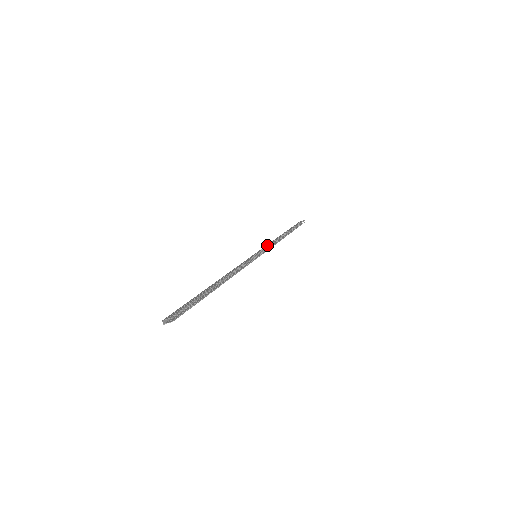
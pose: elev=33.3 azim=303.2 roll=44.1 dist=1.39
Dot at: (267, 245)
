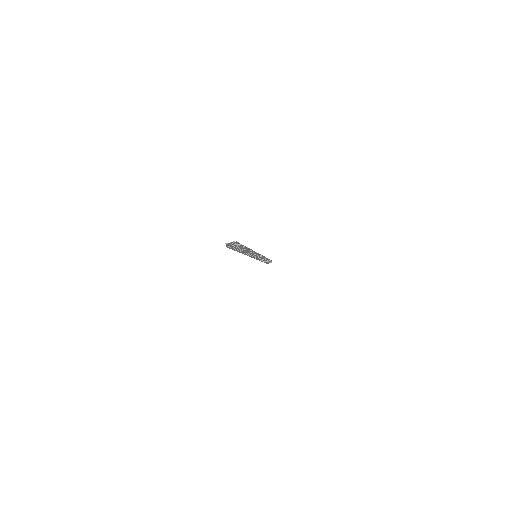
Dot at: occluded
